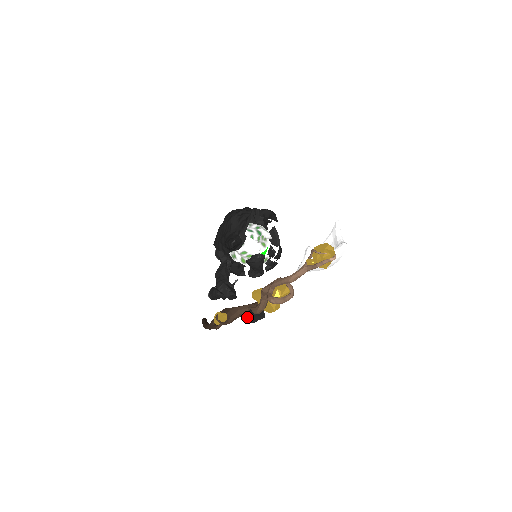
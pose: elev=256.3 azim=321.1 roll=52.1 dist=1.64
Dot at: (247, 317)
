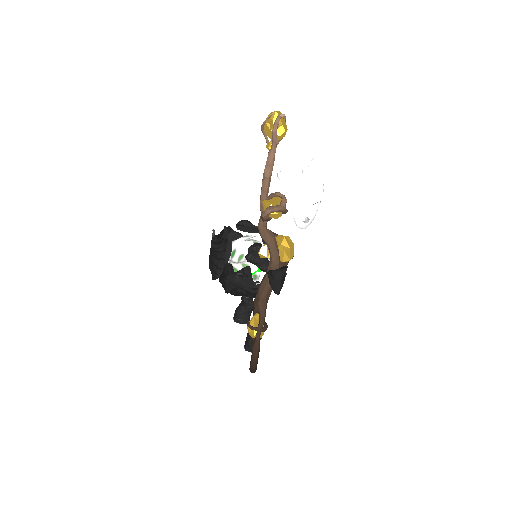
Dot at: (270, 282)
